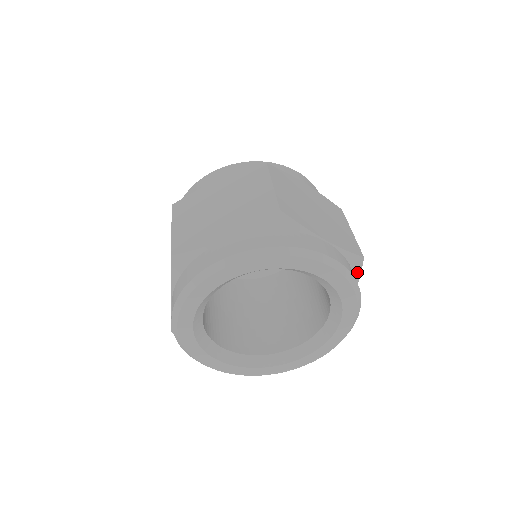
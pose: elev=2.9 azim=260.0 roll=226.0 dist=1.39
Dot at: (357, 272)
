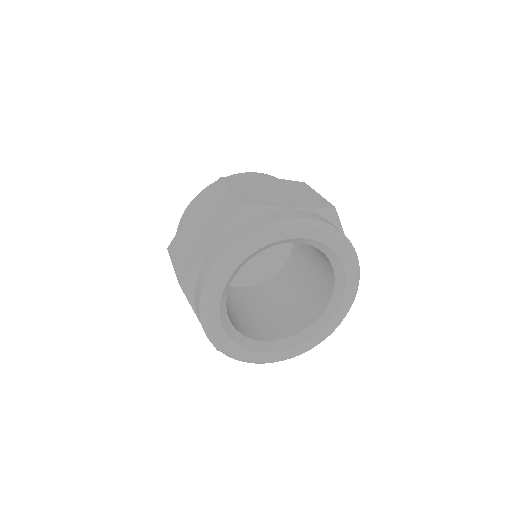
Dot at: occluded
